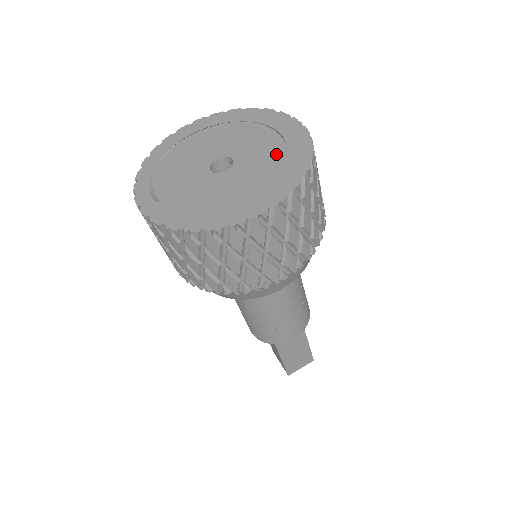
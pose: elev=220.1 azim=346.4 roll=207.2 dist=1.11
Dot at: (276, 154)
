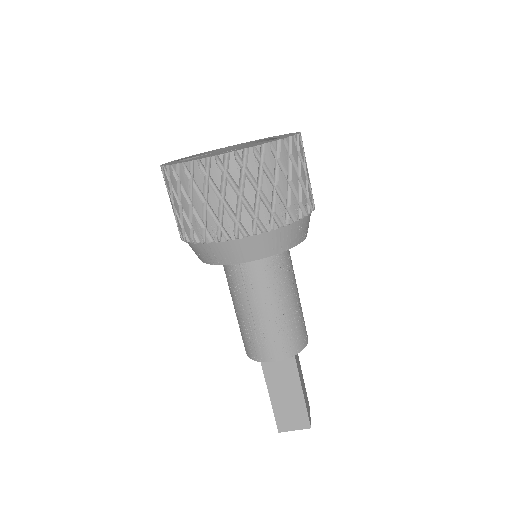
Dot at: occluded
